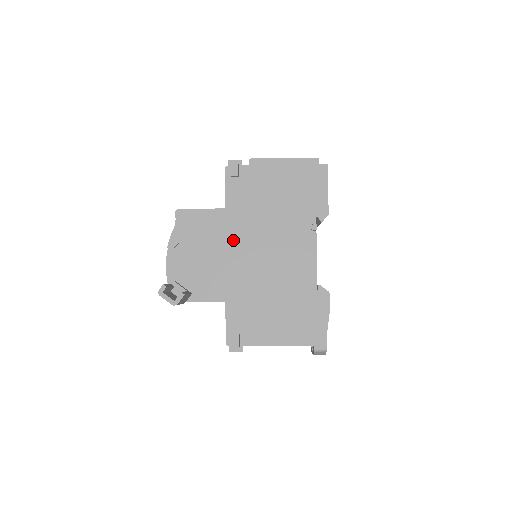
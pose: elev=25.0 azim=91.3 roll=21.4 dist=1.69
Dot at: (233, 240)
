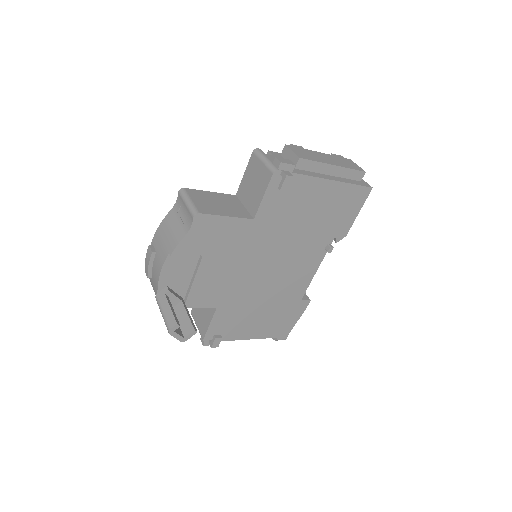
Dot at: (248, 253)
